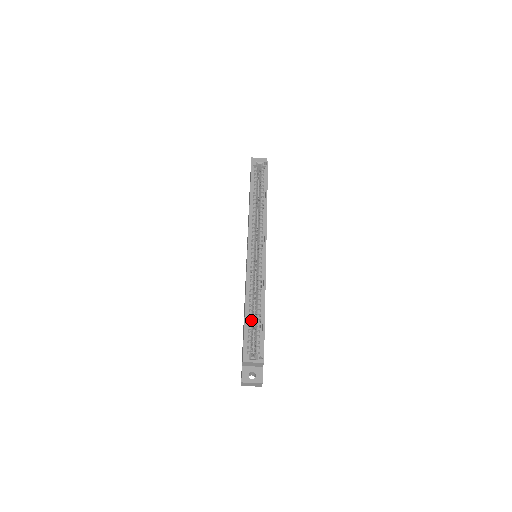
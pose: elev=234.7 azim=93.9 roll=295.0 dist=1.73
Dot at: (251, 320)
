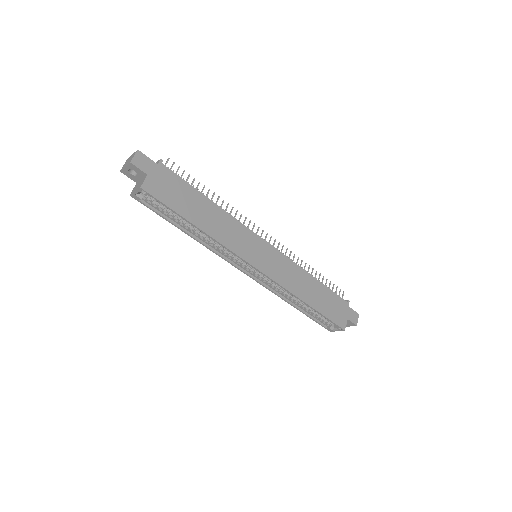
Dot at: (308, 309)
